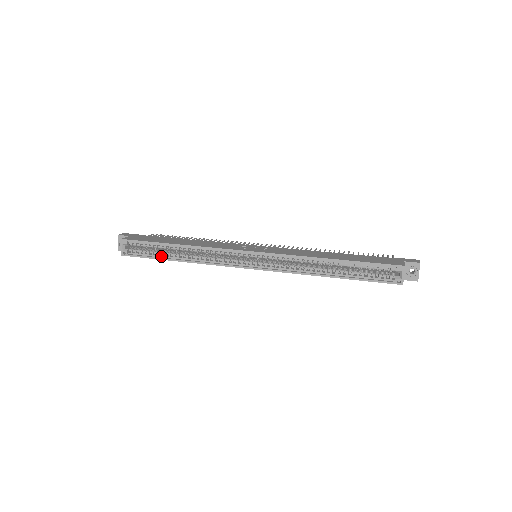
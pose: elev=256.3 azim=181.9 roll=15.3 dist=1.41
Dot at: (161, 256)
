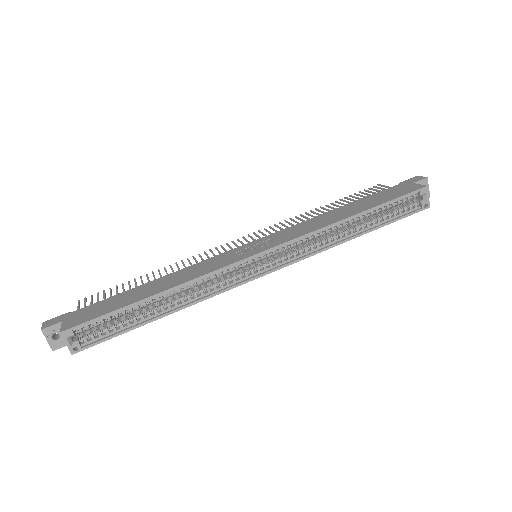
Dot at: (136, 322)
